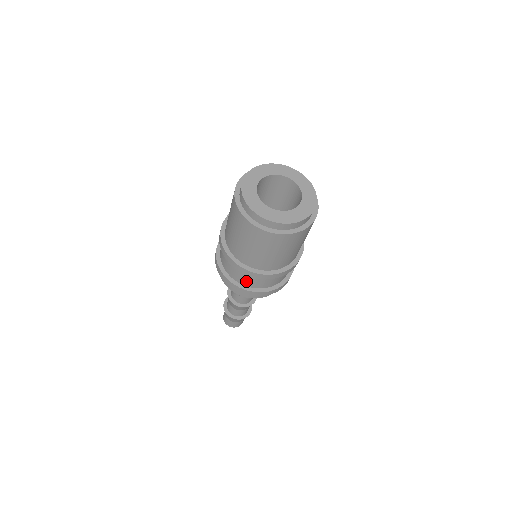
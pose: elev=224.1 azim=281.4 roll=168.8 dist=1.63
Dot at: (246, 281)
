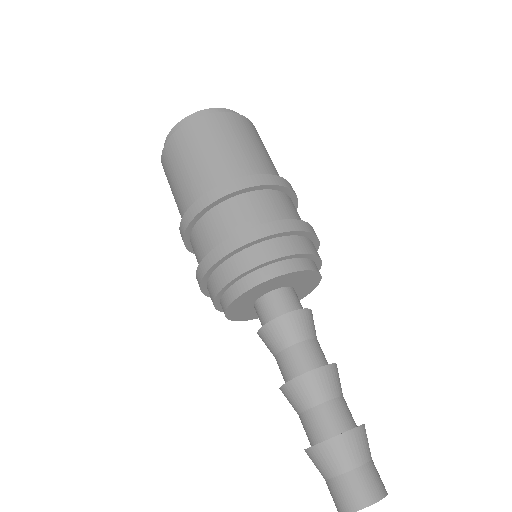
Dot at: (213, 238)
